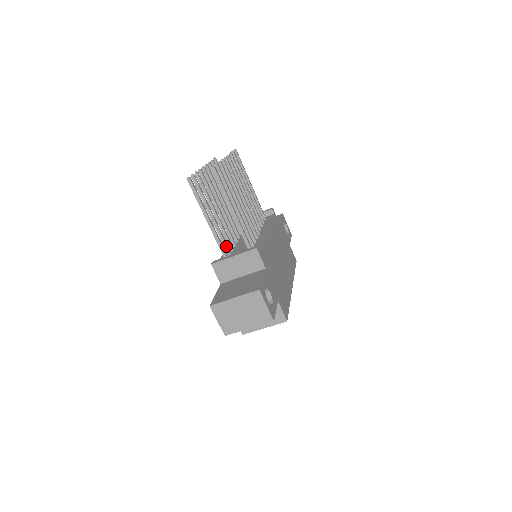
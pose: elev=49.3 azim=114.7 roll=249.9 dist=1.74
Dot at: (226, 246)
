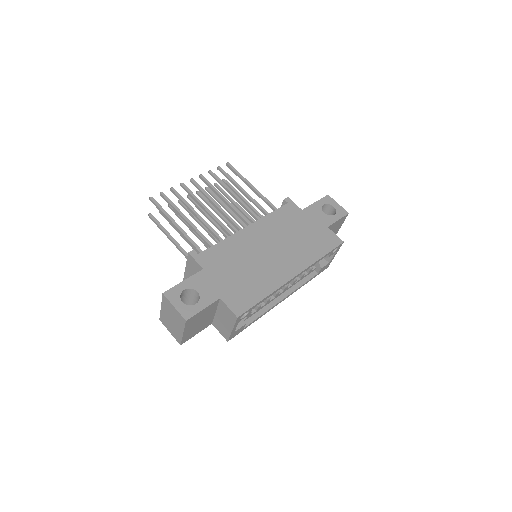
Dot at: occluded
